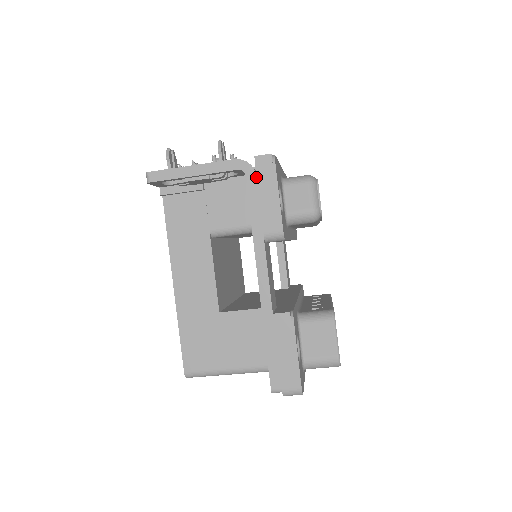
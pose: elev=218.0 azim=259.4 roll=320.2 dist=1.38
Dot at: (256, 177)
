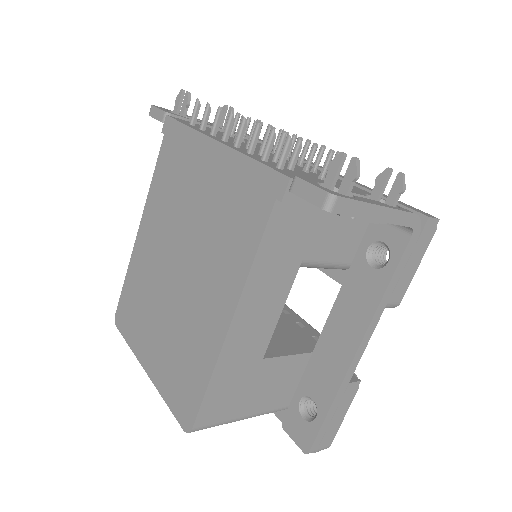
Dot at: (417, 241)
